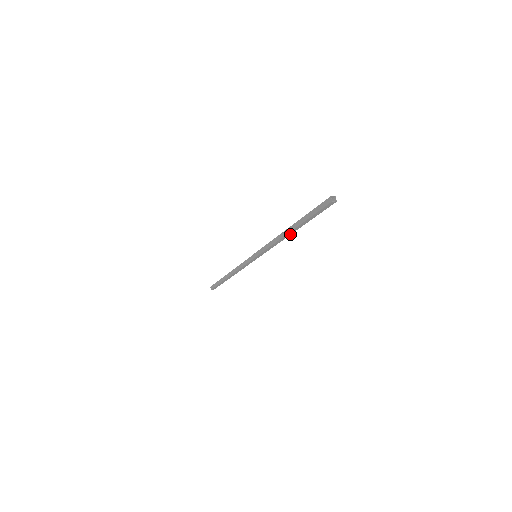
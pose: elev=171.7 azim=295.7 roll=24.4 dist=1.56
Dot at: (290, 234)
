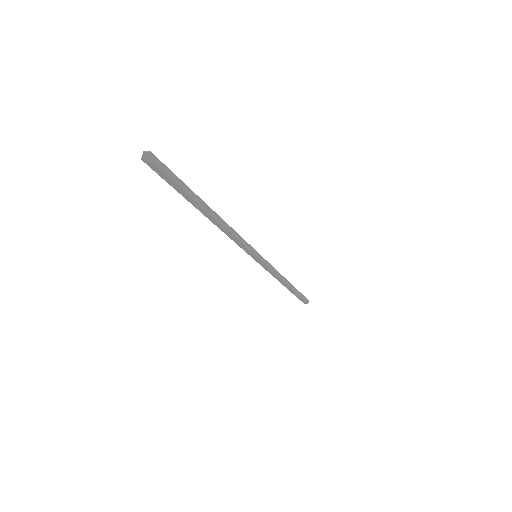
Dot at: (215, 220)
